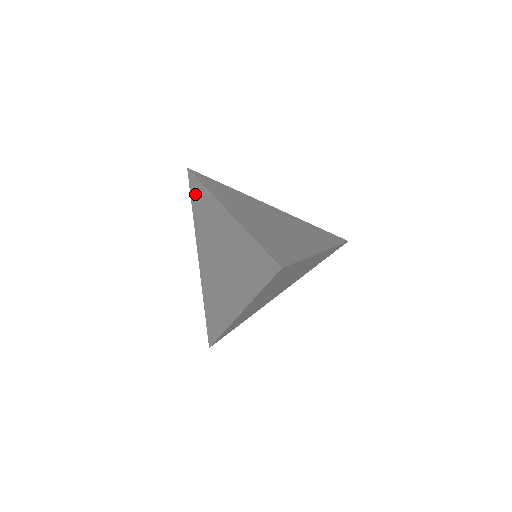
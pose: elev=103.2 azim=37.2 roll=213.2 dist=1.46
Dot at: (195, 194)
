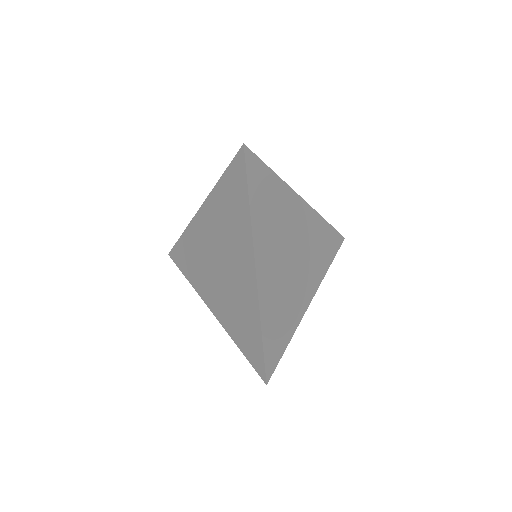
Dot at: (234, 181)
